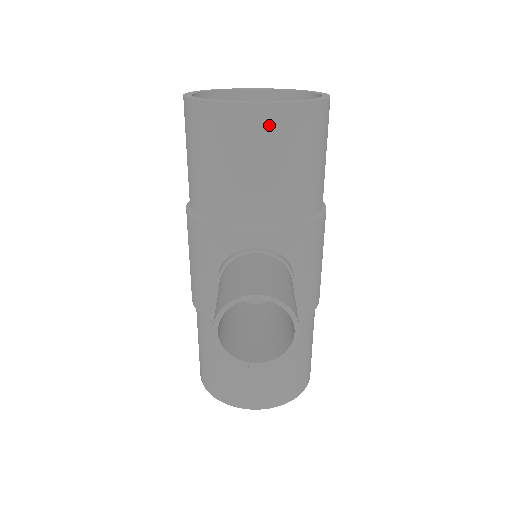
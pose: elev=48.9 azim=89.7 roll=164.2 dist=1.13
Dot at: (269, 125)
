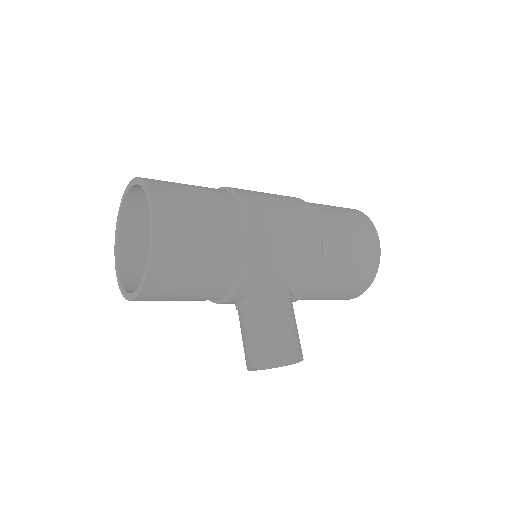
Dot at: (155, 294)
